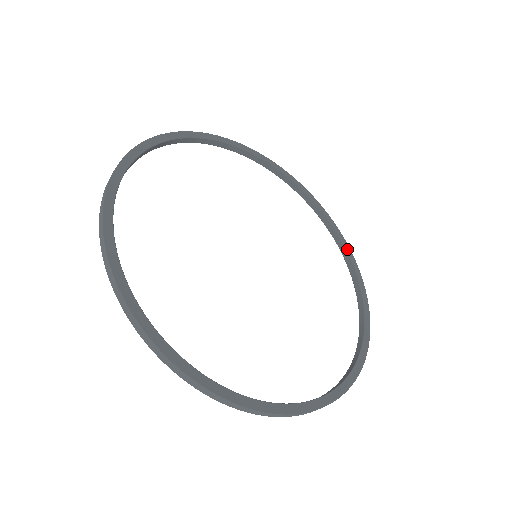
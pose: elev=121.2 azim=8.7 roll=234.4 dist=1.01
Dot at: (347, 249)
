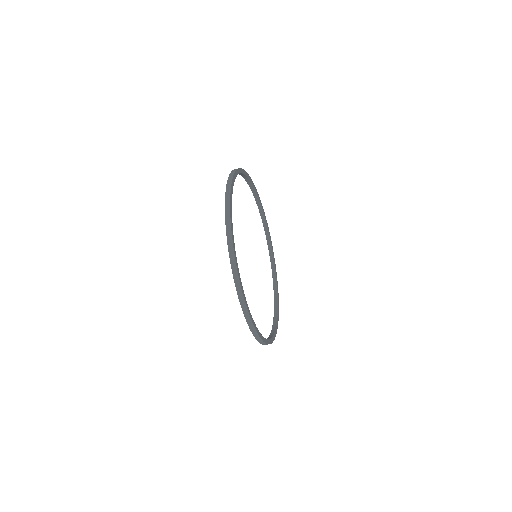
Dot at: occluded
